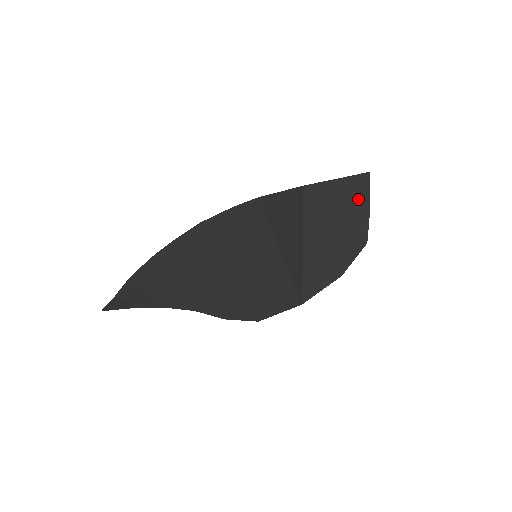
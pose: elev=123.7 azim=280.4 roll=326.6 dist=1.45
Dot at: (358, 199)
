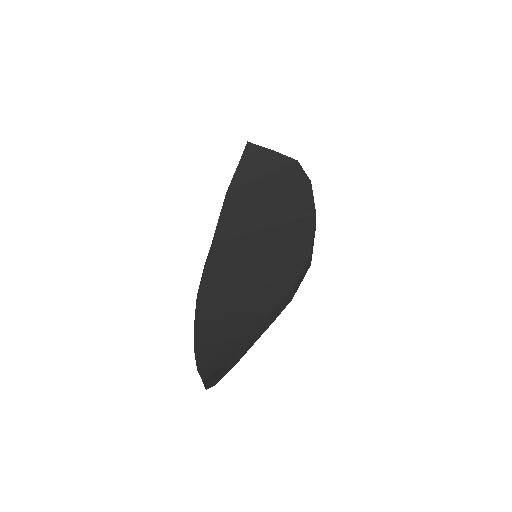
Dot at: (261, 156)
